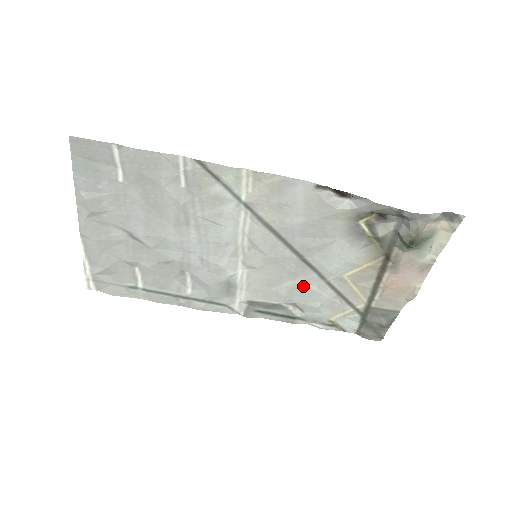
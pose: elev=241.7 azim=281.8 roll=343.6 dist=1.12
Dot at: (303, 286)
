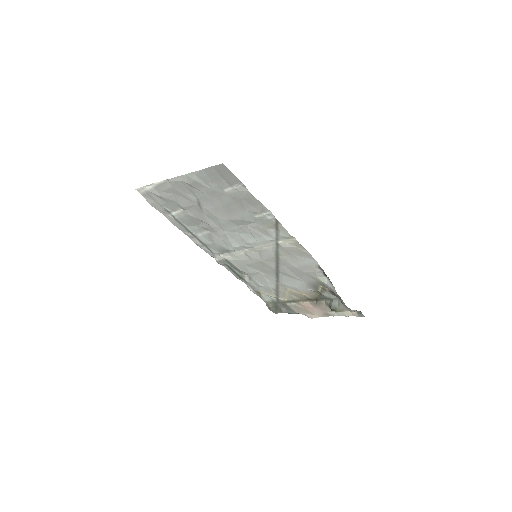
Dot at: (263, 276)
